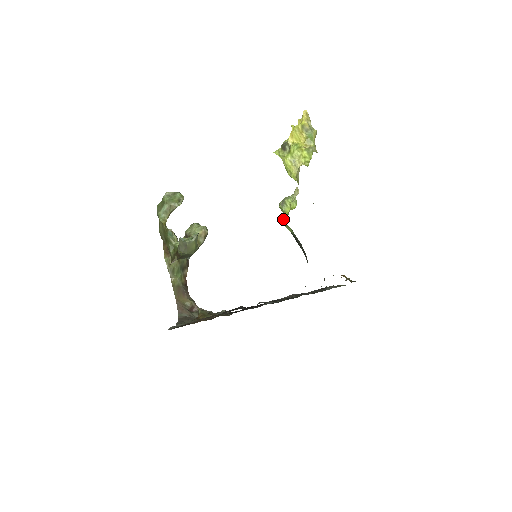
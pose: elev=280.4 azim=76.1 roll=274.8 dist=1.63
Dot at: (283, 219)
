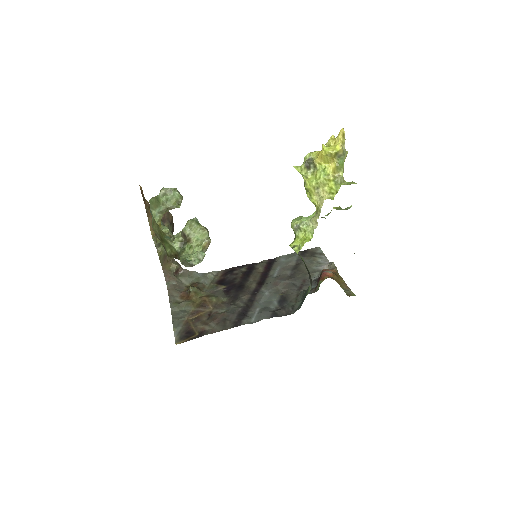
Dot at: (296, 249)
